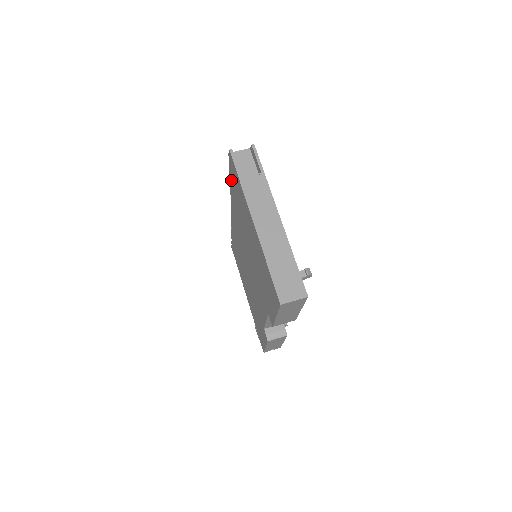
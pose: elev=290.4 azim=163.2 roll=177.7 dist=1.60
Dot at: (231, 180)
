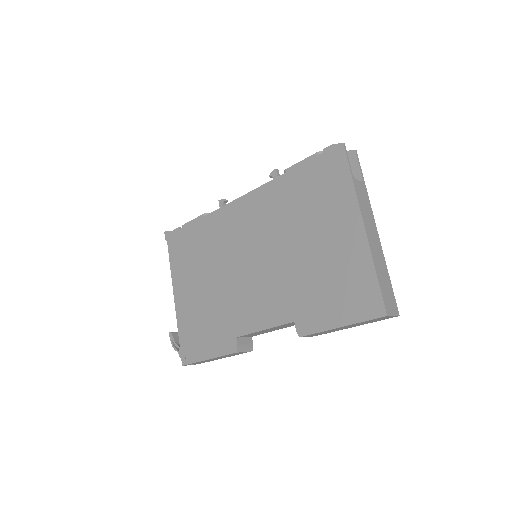
Dot at: (301, 170)
